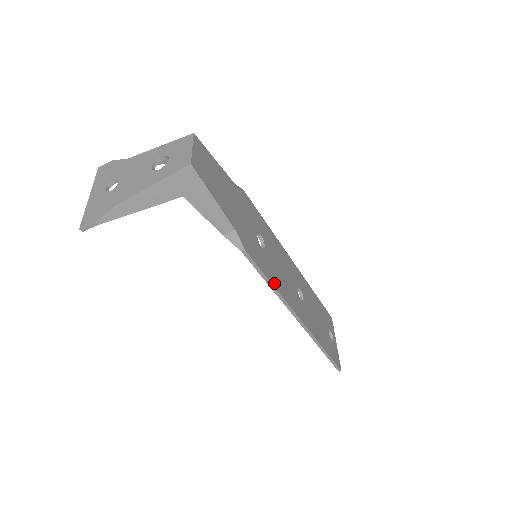
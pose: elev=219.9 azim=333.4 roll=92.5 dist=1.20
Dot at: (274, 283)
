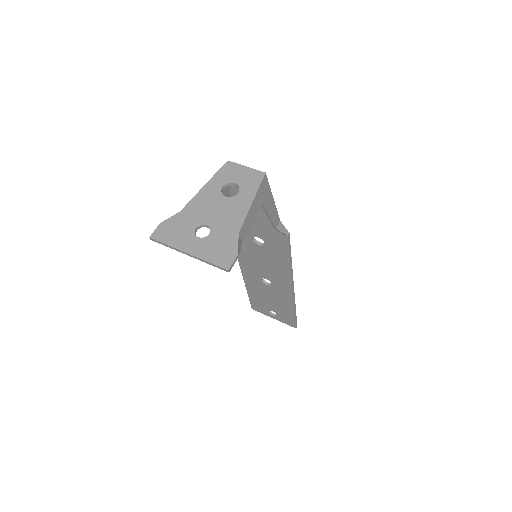
Dot at: occluded
